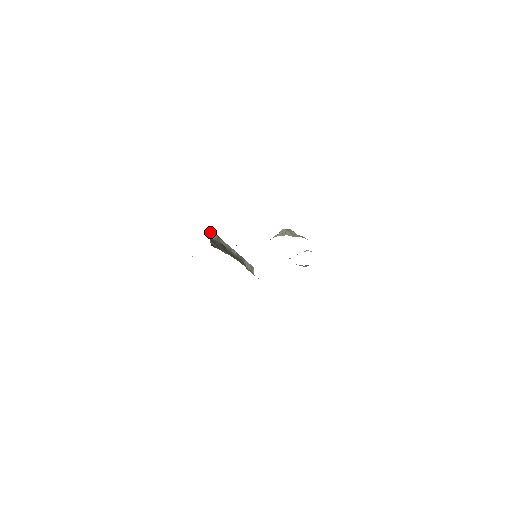
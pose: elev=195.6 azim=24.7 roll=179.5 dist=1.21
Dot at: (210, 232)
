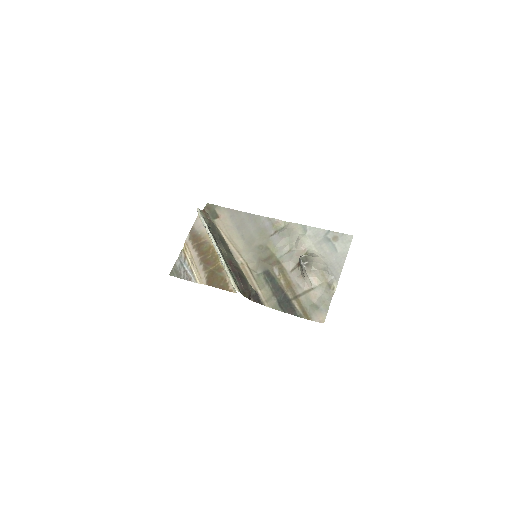
Dot at: (239, 291)
